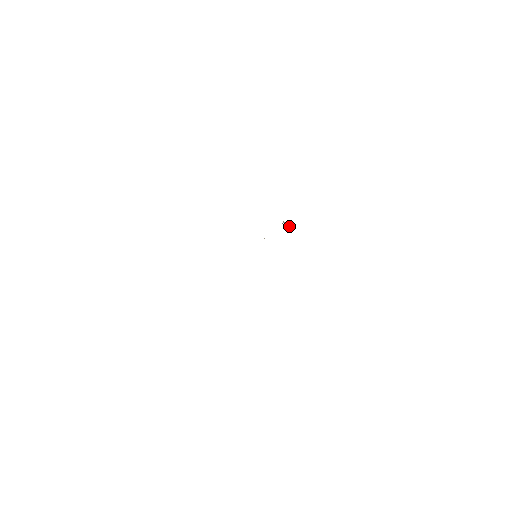
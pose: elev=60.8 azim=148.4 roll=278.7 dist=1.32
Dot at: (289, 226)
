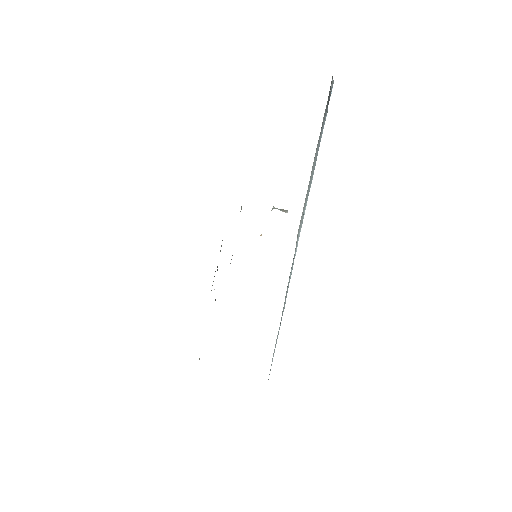
Dot at: (282, 210)
